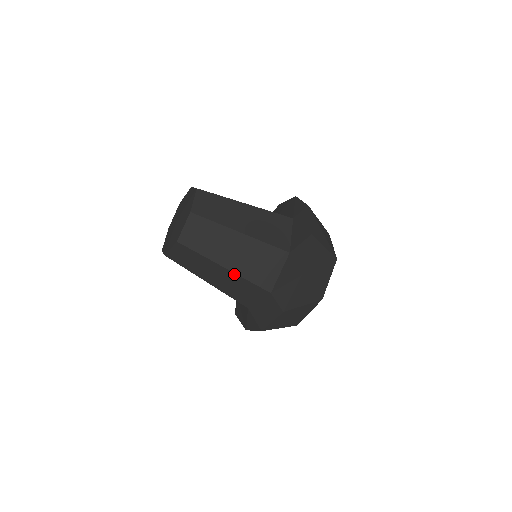
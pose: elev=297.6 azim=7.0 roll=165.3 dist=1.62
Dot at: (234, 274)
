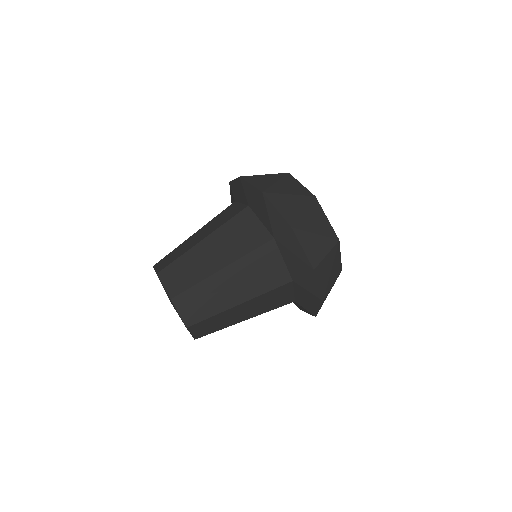
Dot at: (234, 264)
